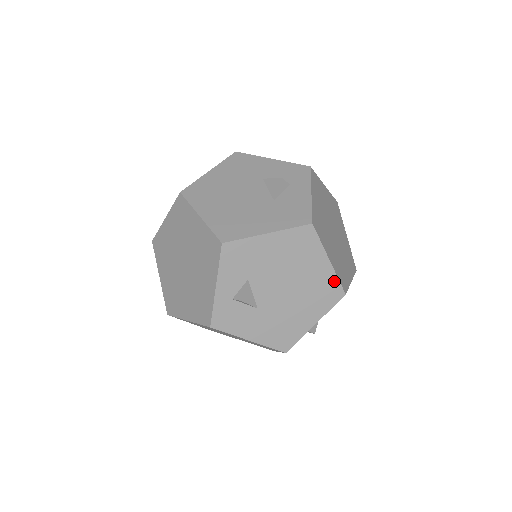
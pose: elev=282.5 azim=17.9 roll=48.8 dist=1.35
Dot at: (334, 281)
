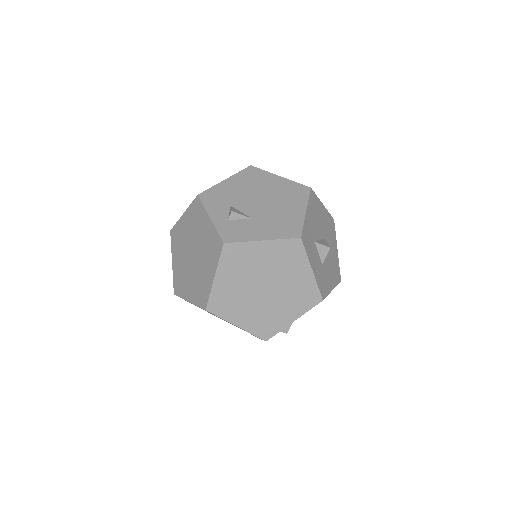
Dot at: (294, 184)
